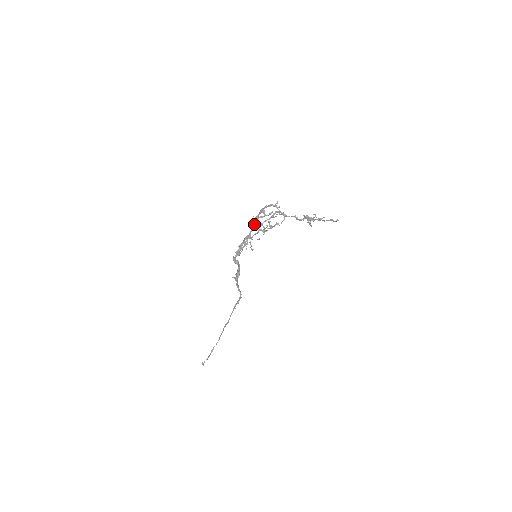
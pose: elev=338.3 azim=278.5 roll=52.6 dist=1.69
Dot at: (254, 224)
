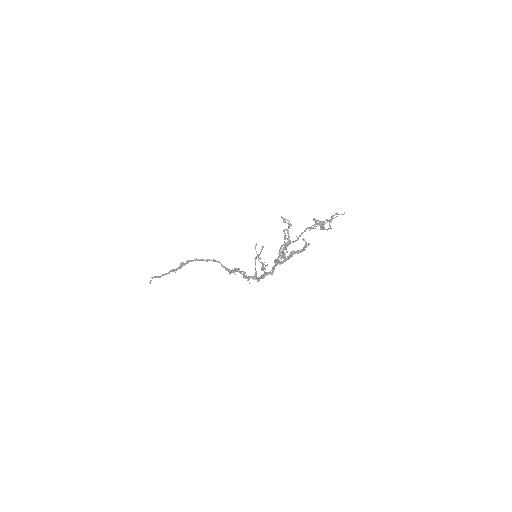
Dot at: (280, 263)
